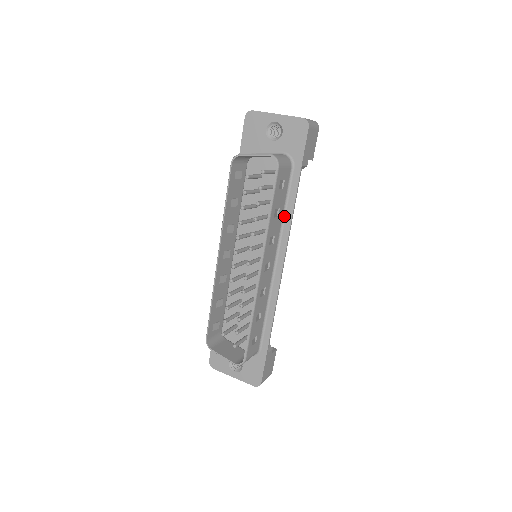
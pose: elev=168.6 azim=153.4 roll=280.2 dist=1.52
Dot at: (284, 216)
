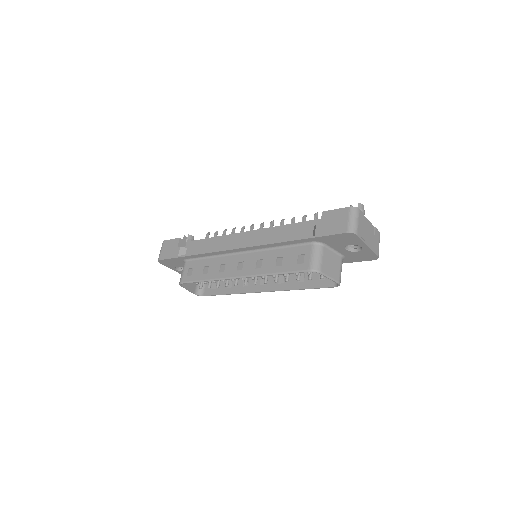
Dot at: occluded
